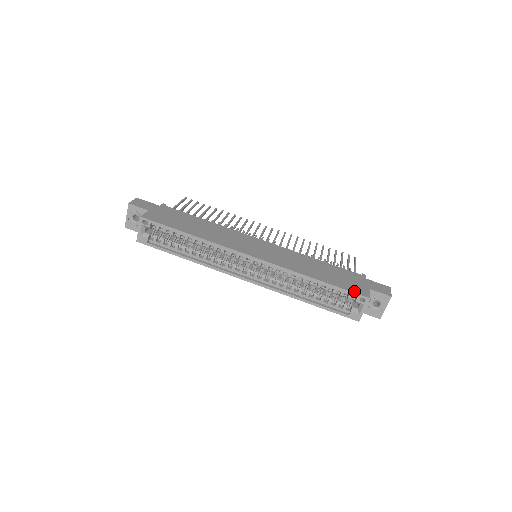
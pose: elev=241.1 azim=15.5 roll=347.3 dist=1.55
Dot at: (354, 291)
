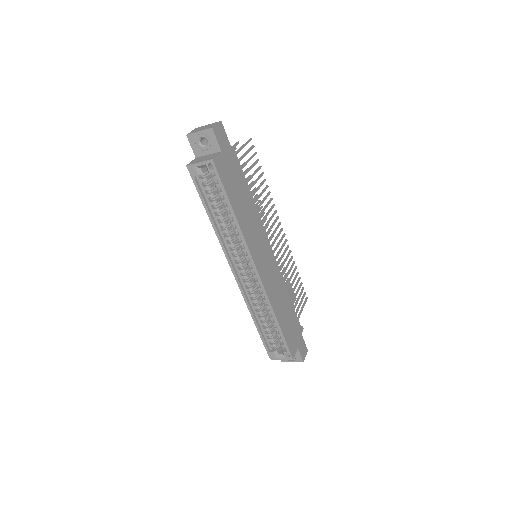
Dot at: (290, 347)
